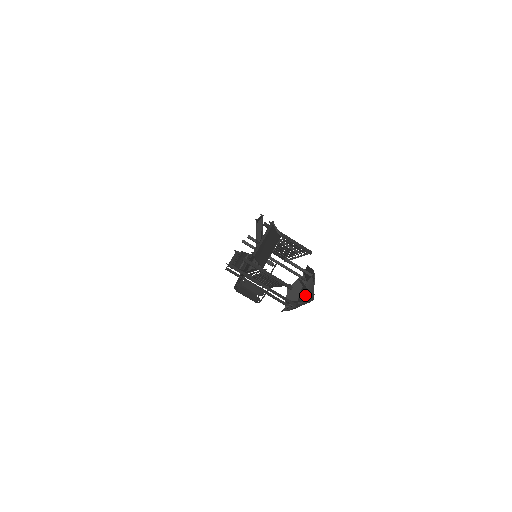
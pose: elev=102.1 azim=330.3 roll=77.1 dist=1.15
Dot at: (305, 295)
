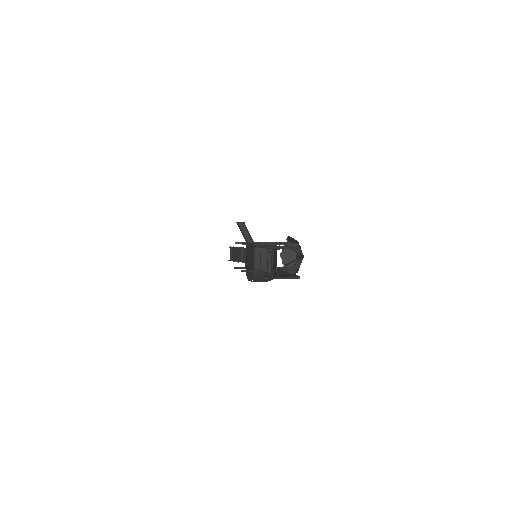
Dot at: (299, 260)
